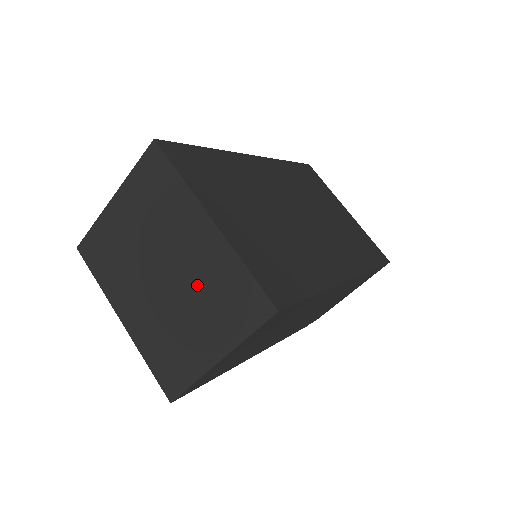
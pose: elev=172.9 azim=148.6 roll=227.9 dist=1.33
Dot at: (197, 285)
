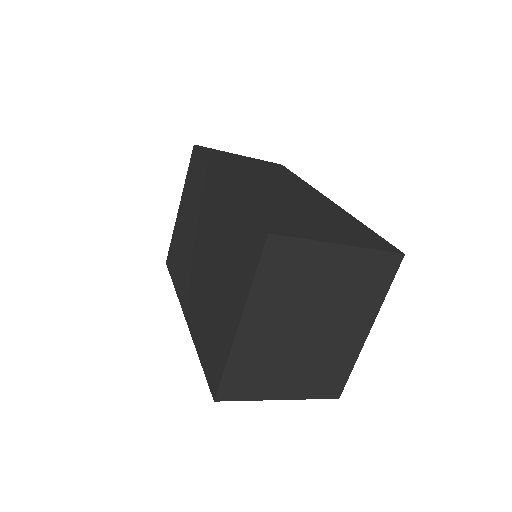
Dot at: (321, 354)
